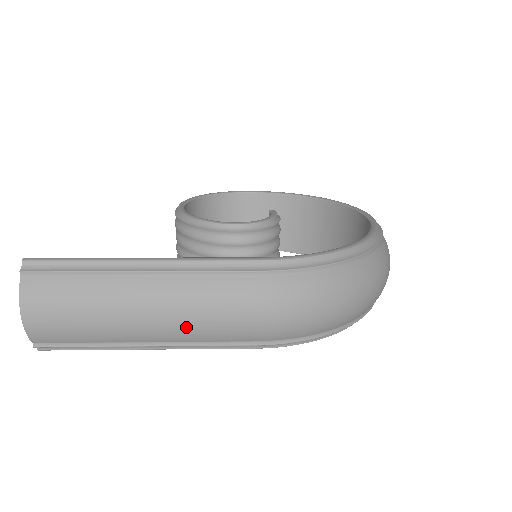
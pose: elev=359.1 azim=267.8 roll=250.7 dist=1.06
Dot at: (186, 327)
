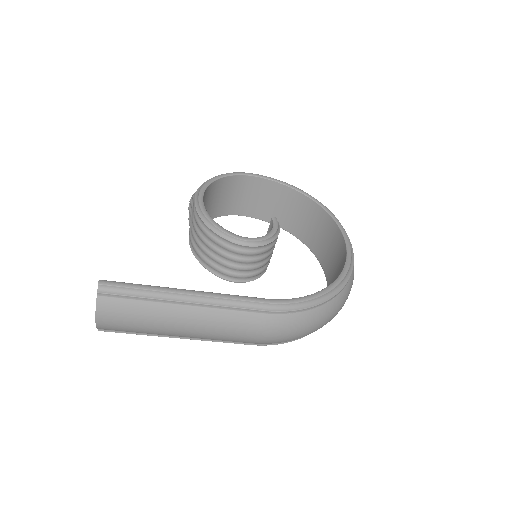
Dot at: (209, 336)
